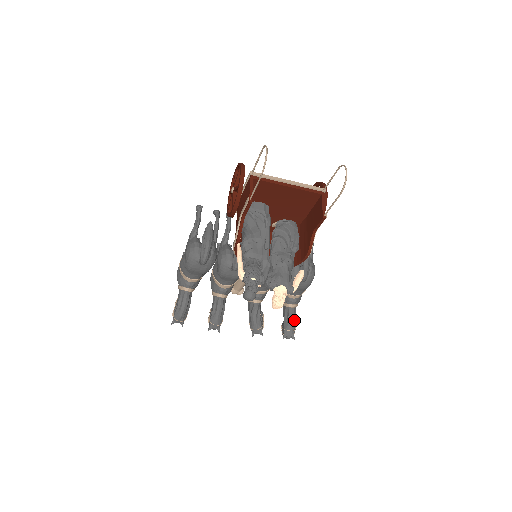
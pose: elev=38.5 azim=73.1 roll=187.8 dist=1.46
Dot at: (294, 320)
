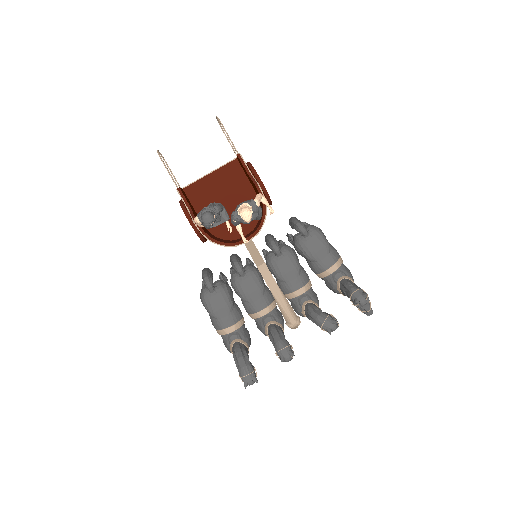
Dot at: (354, 285)
